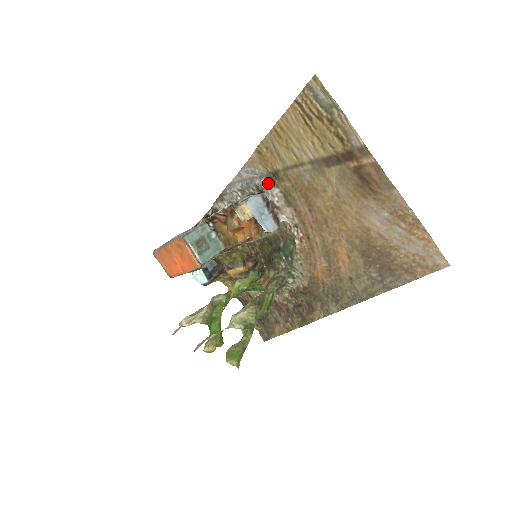
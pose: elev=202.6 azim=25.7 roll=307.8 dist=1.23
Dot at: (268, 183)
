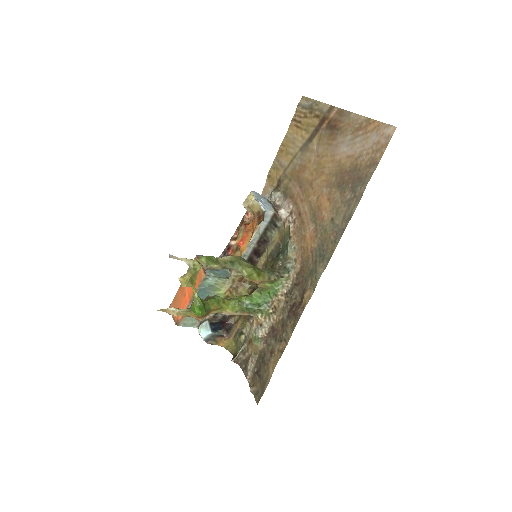
Dot at: (273, 191)
